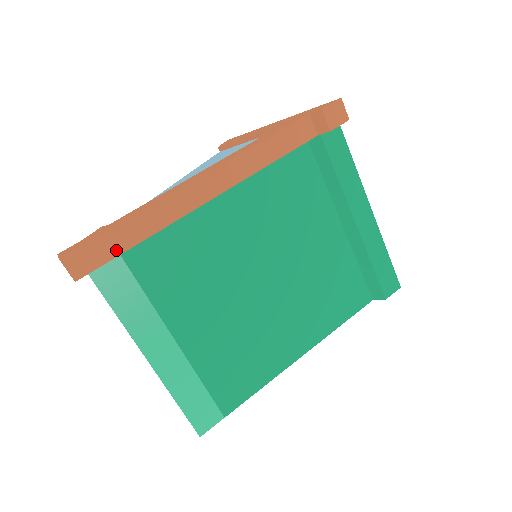
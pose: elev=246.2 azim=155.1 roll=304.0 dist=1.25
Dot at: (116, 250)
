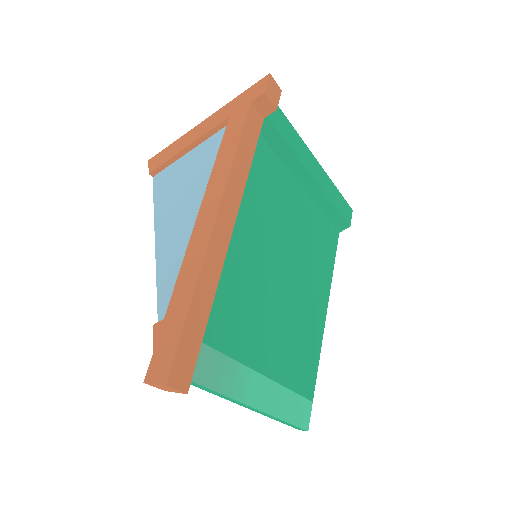
Dot at: (198, 337)
